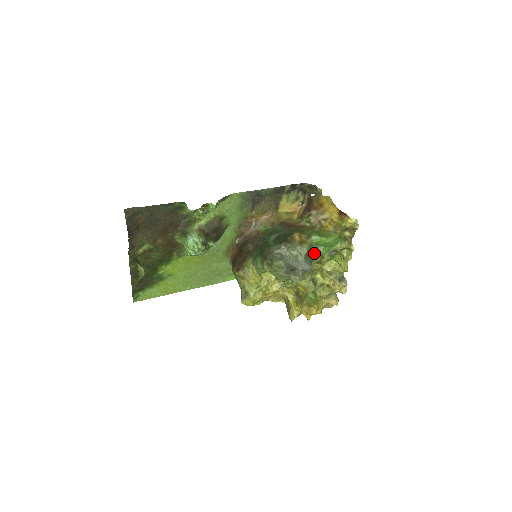
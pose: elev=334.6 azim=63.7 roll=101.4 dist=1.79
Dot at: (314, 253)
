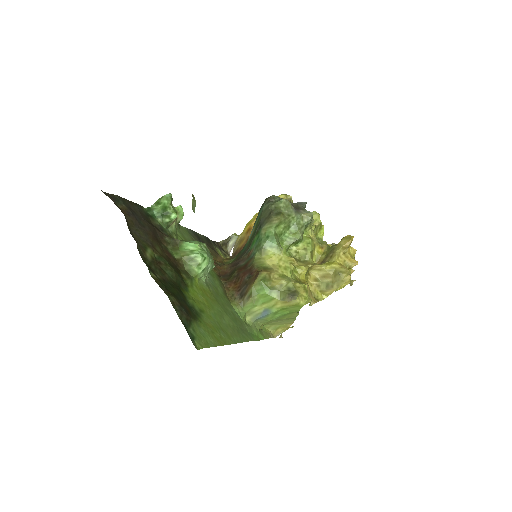
Dot at: occluded
